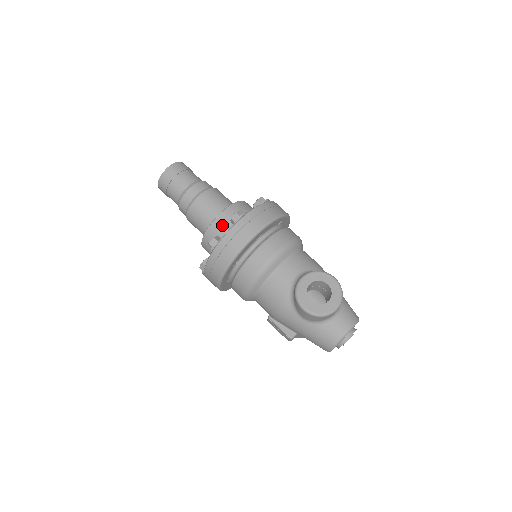
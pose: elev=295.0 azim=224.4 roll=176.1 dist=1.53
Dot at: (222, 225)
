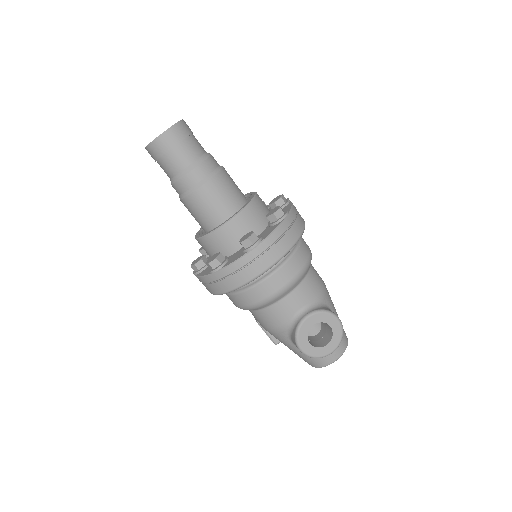
Dot at: (227, 237)
